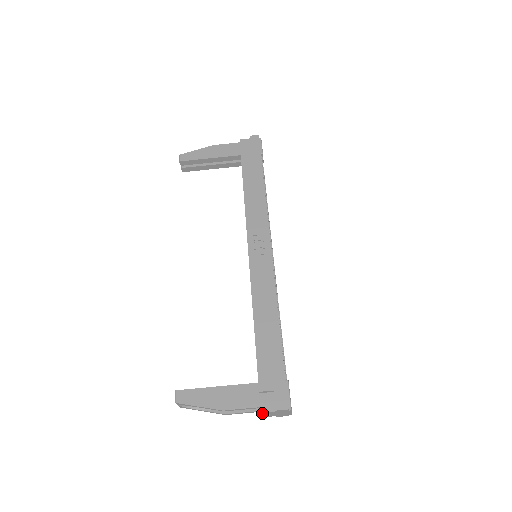
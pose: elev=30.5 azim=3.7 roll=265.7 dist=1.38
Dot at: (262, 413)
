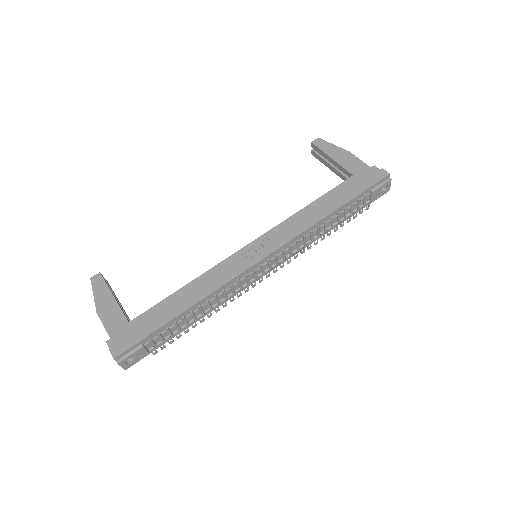
Dot at: (107, 342)
